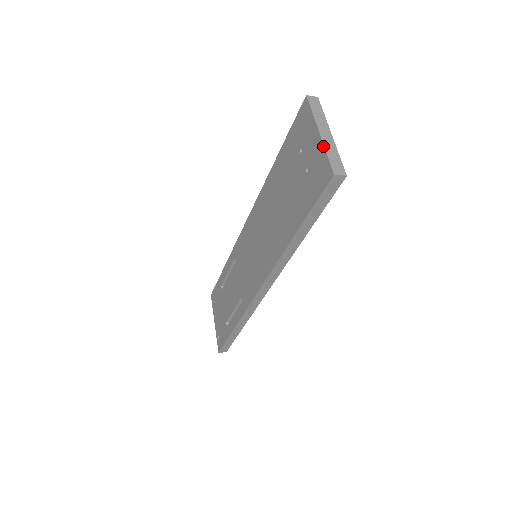
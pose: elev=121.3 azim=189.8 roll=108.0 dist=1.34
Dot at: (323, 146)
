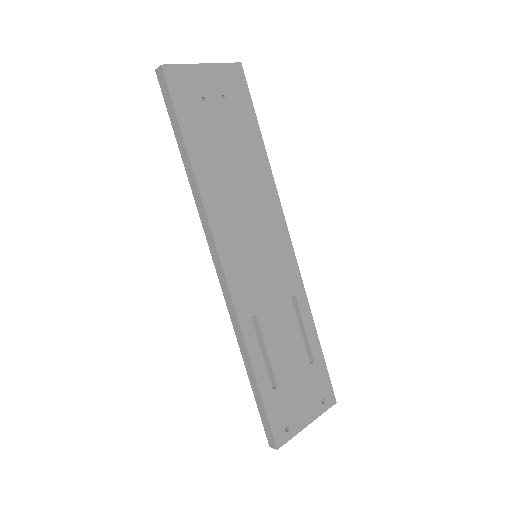
Dot at: occluded
